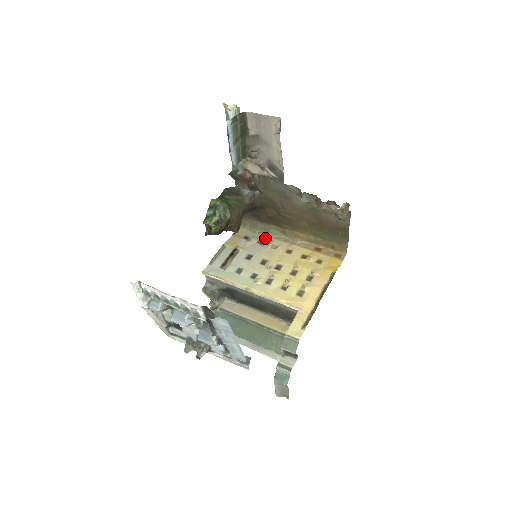
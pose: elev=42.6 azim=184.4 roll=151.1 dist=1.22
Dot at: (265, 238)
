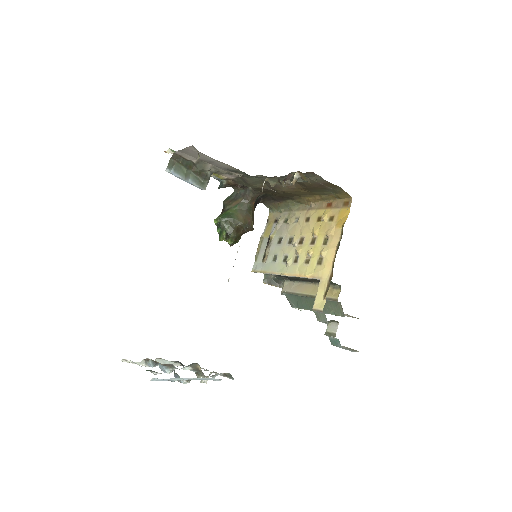
Dot at: (288, 214)
